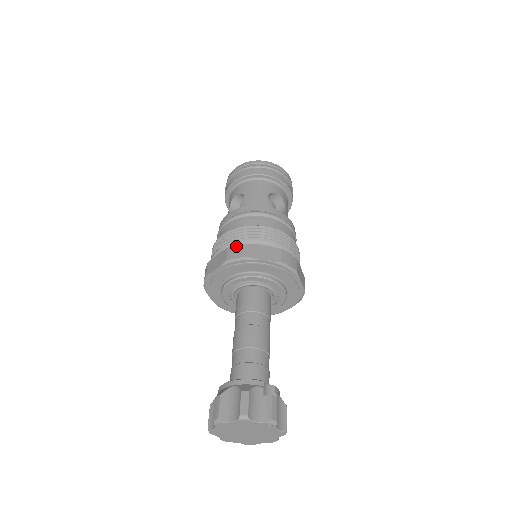
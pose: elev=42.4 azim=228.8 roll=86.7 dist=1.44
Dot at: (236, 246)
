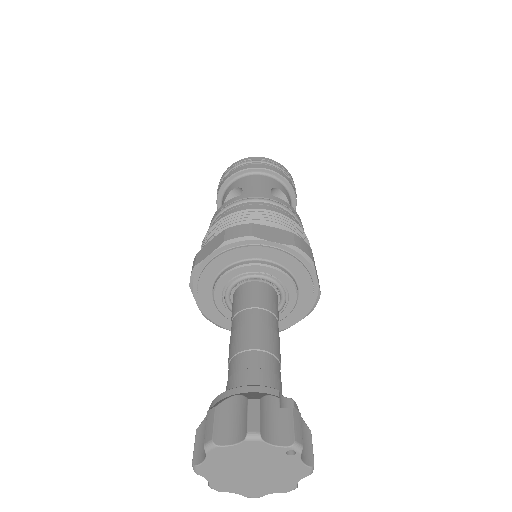
Dot at: (237, 226)
